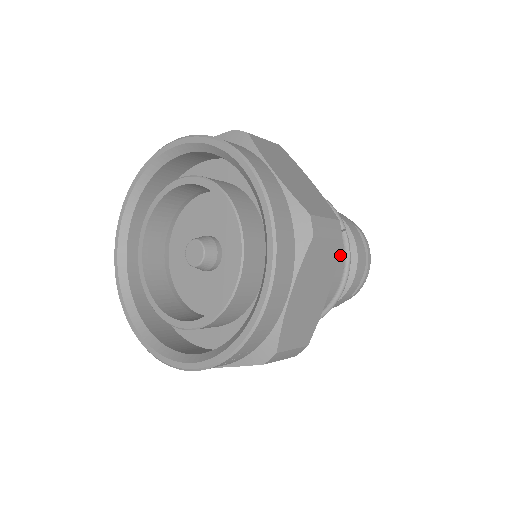
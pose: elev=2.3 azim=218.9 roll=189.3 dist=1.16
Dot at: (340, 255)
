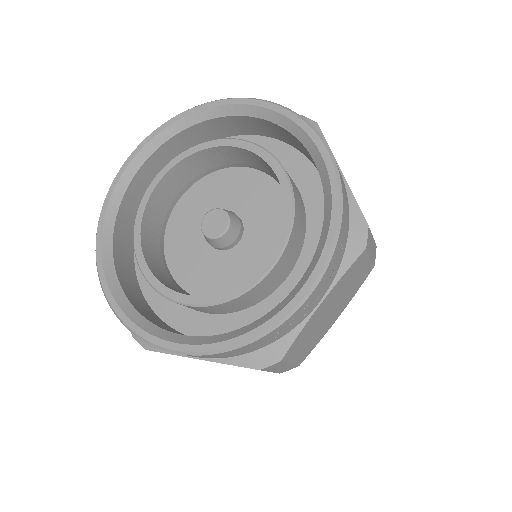
Dot at: occluded
